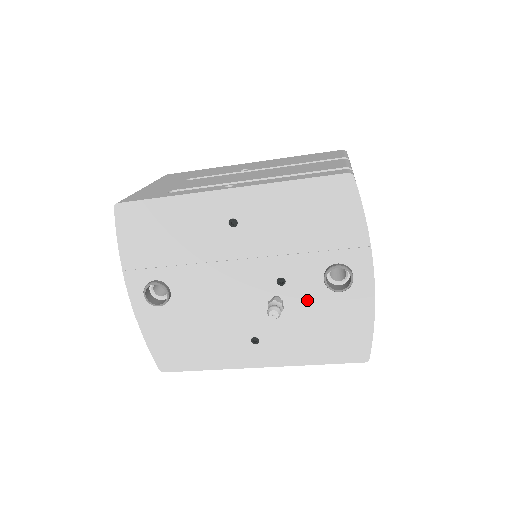
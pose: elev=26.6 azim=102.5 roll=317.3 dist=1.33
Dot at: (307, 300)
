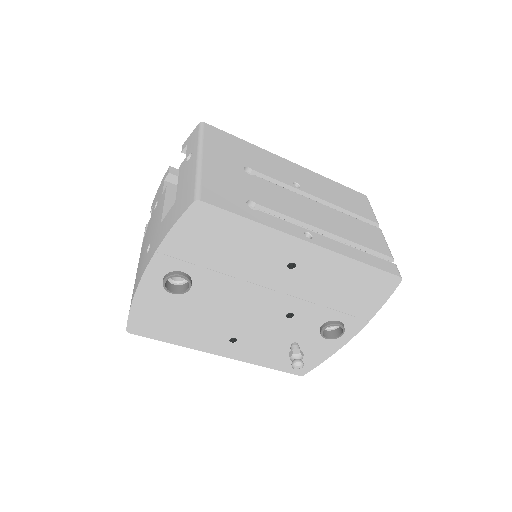
Dot at: (297, 332)
